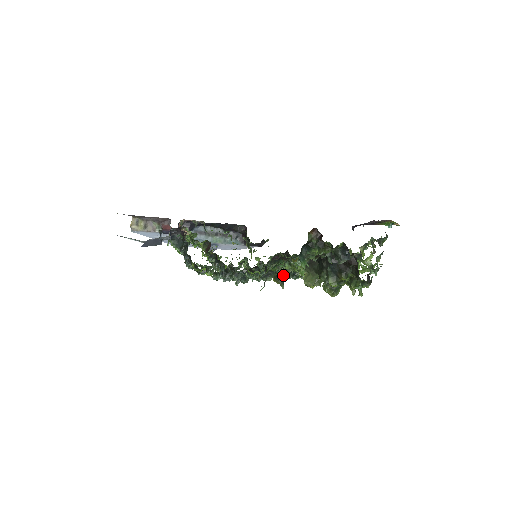
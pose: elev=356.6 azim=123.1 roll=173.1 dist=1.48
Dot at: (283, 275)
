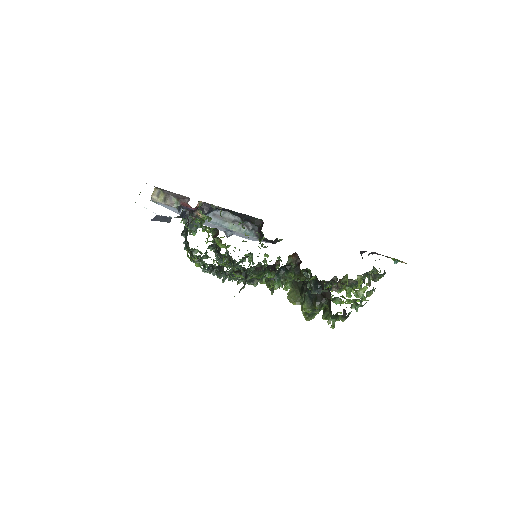
Dot at: occluded
